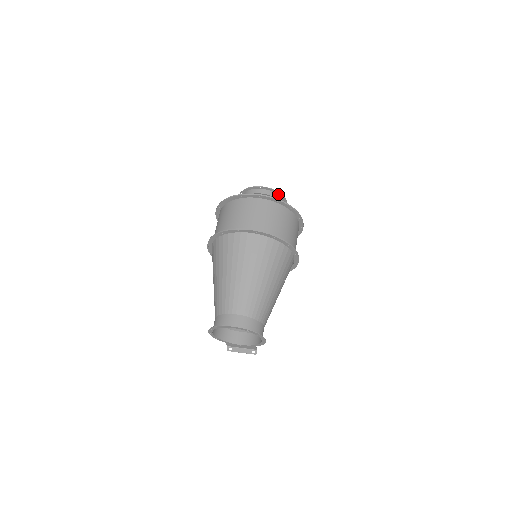
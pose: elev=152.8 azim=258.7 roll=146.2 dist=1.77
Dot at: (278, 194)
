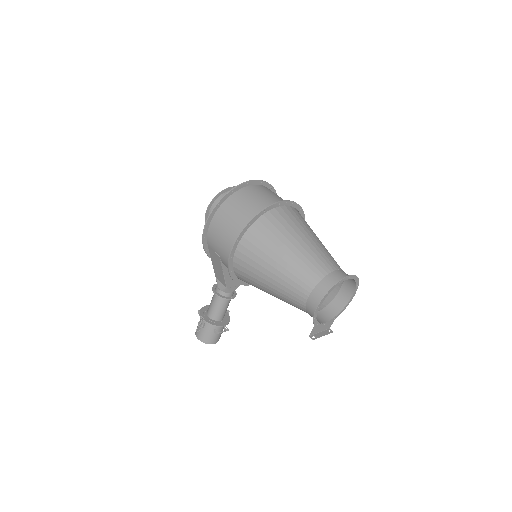
Dot at: occluded
